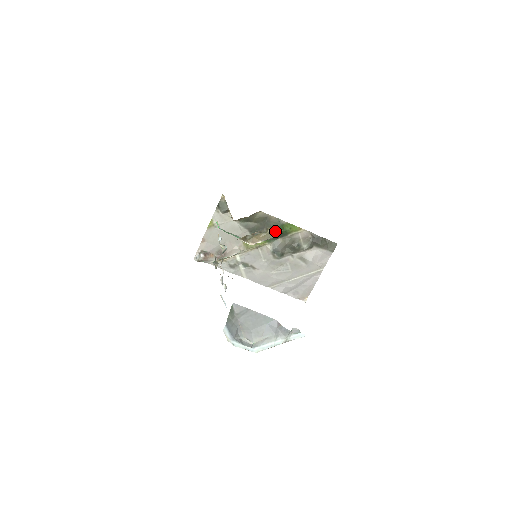
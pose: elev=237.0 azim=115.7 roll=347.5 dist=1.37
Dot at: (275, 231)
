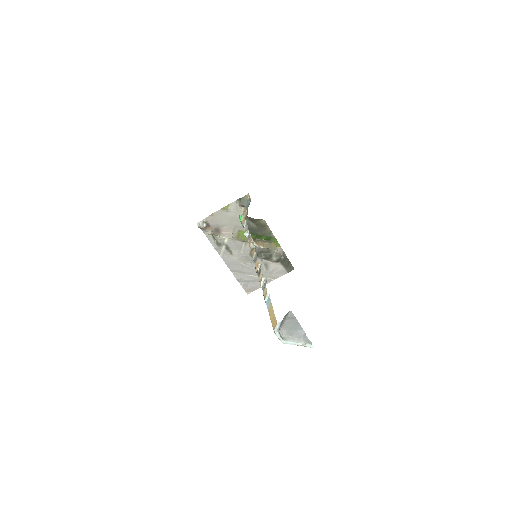
Dot at: occluded
